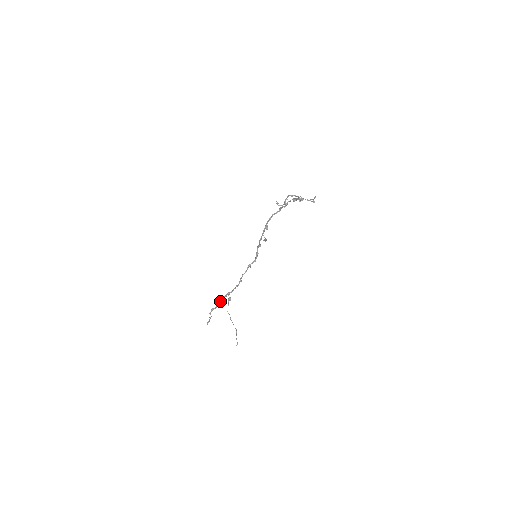
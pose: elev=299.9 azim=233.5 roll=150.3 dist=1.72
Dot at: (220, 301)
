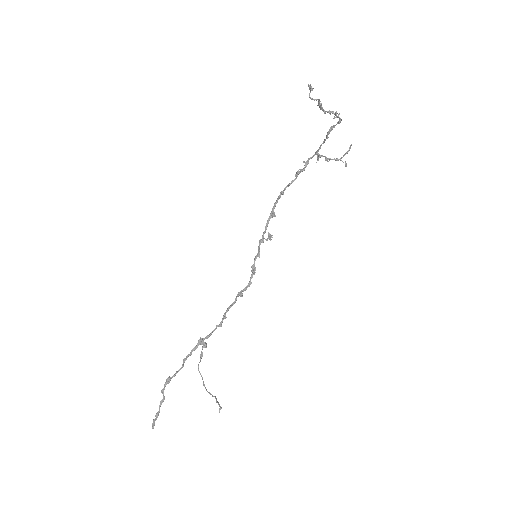
Dot at: (185, 359)
